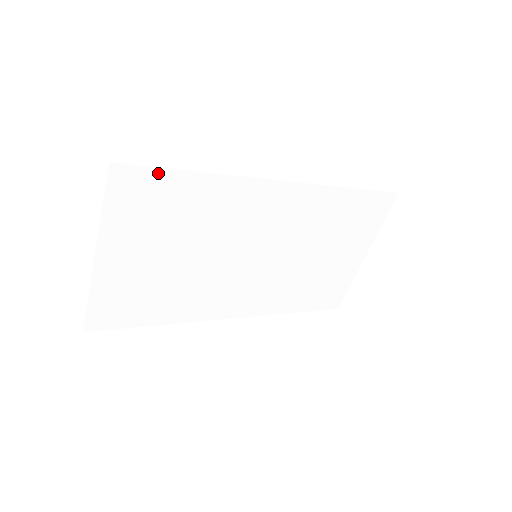
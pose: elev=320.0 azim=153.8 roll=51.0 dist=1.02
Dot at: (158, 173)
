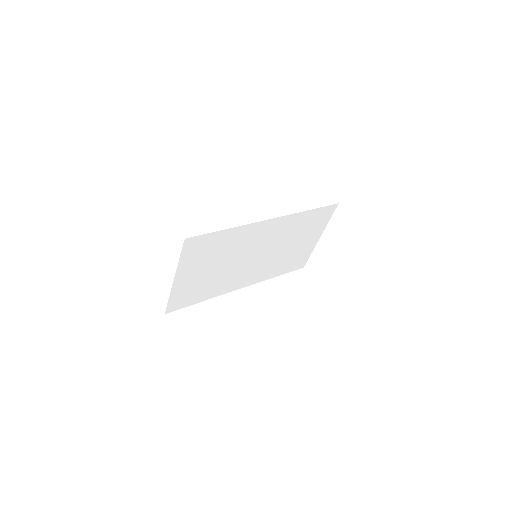
Dot at: (207, 236)
